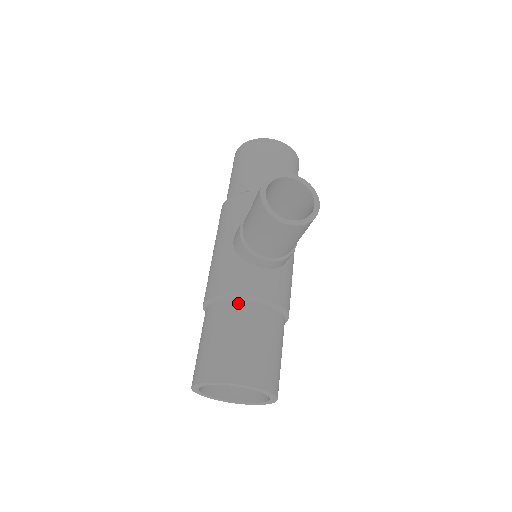
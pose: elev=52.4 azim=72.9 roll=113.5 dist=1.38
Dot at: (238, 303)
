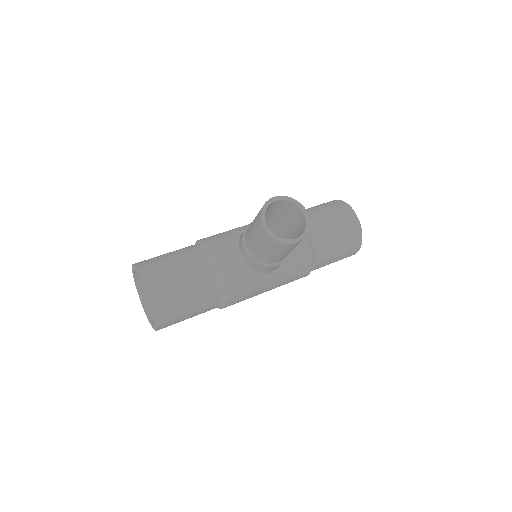
Dot at: (204, 254)
